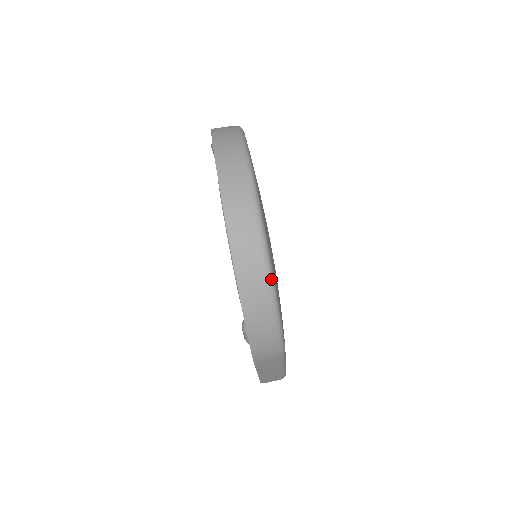
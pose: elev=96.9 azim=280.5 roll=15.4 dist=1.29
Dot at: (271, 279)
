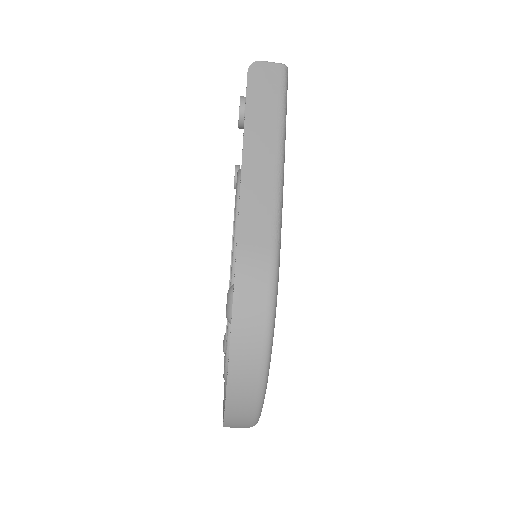
Dot at: occluded
